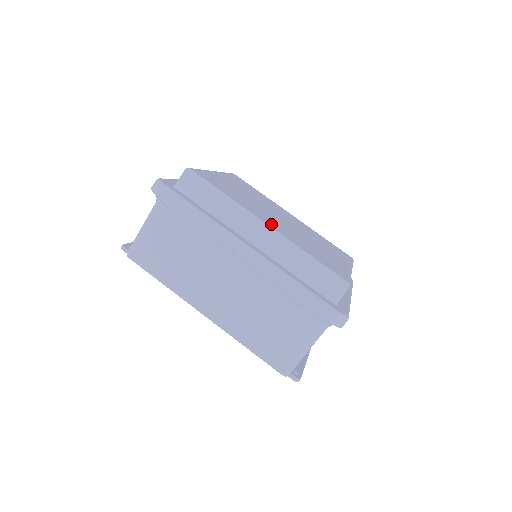
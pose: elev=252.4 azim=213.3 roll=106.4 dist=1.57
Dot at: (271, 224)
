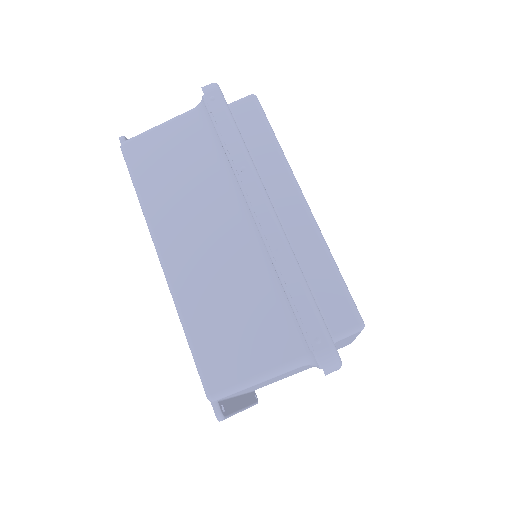
Dot at: occluded
